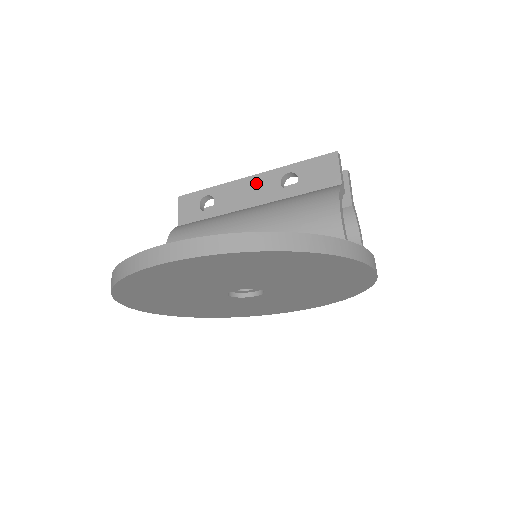
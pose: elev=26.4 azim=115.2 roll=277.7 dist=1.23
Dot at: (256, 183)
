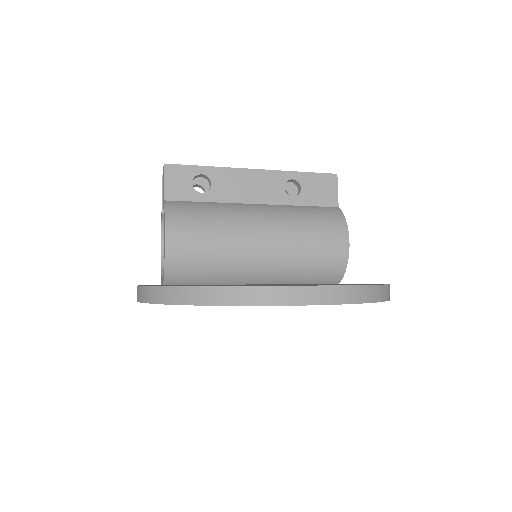
Dot at: (259, 179)
